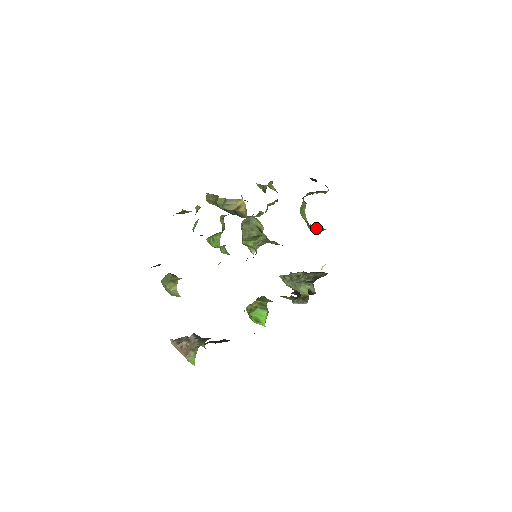
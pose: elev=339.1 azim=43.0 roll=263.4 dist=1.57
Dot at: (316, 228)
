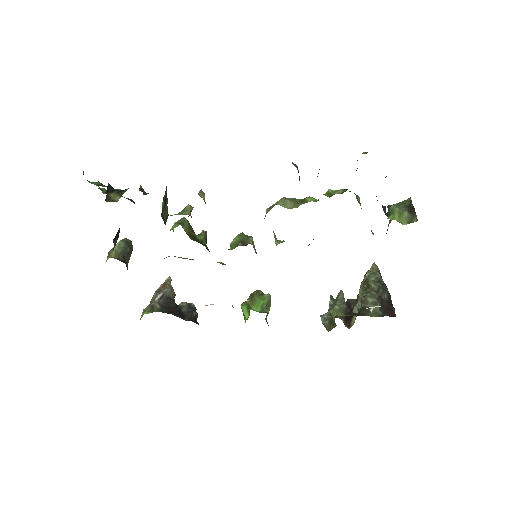
Dot at: occluded
